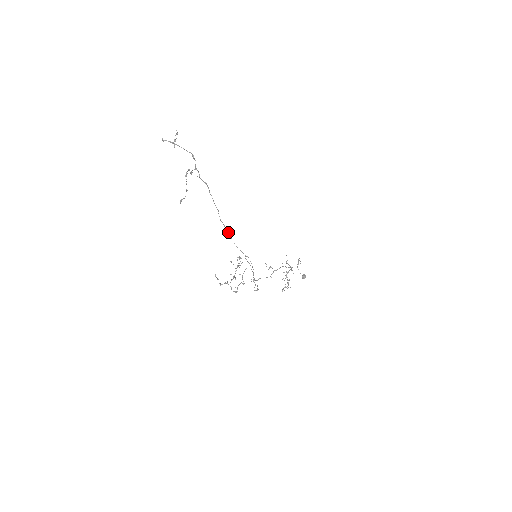
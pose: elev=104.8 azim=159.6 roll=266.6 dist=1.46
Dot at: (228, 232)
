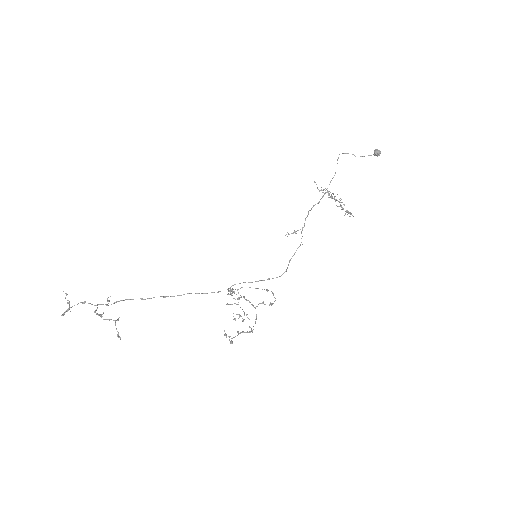
Dot at: occluded
